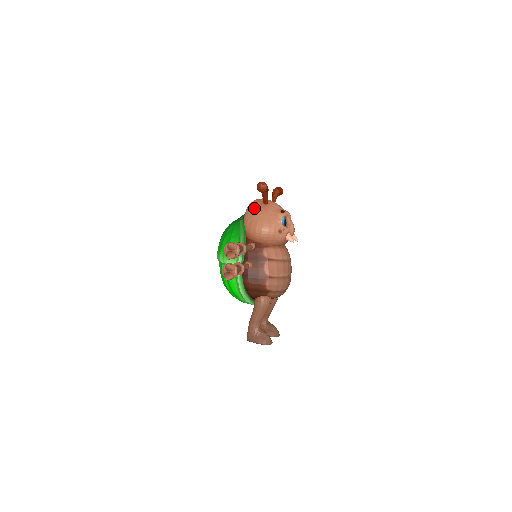
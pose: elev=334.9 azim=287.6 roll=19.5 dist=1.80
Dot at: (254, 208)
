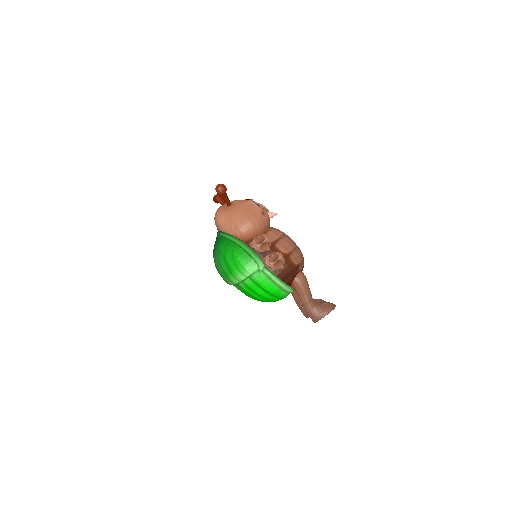
Dot at: (226, 215)
